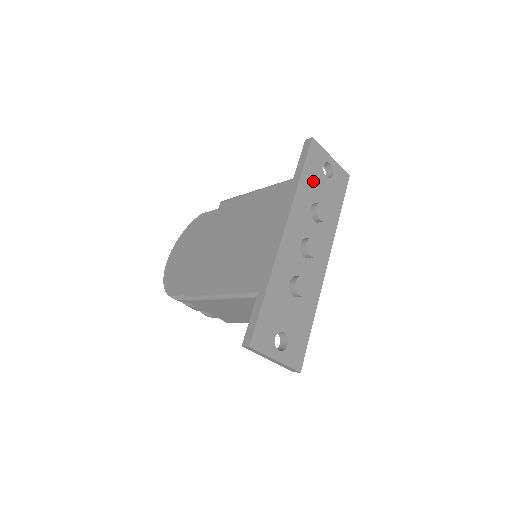
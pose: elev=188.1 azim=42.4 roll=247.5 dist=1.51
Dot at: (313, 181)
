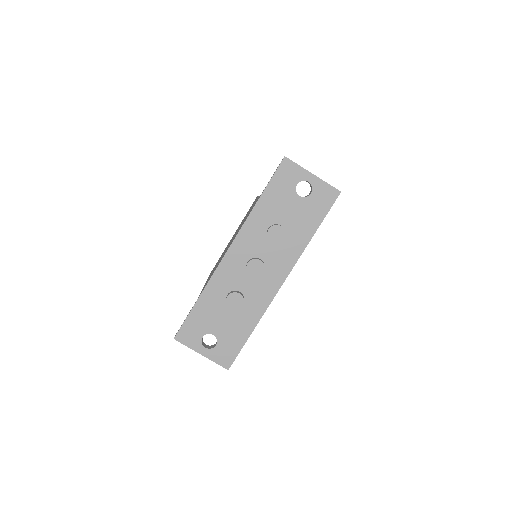
Dot at: (277, 202)
